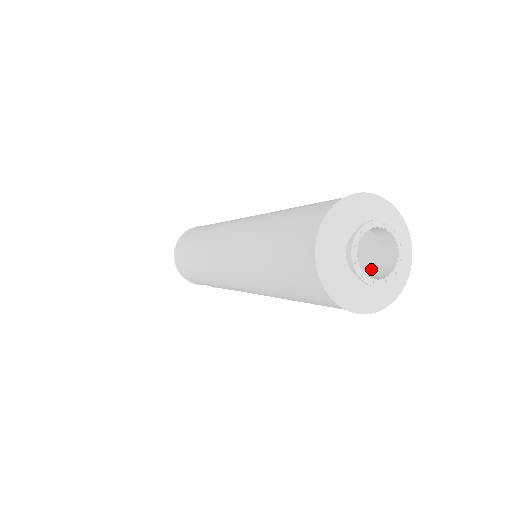
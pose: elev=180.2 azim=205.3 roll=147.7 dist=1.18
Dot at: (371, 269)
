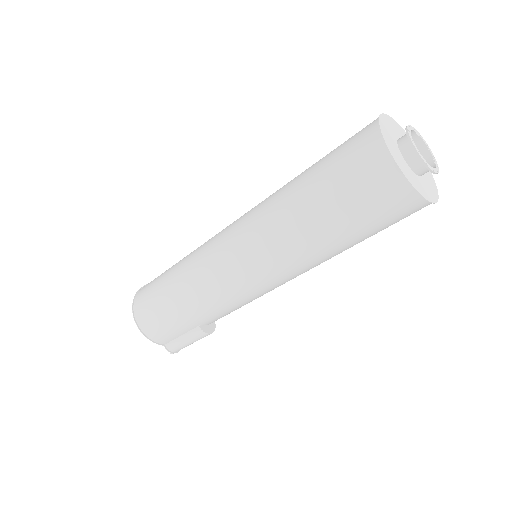
Dot at: occluded
